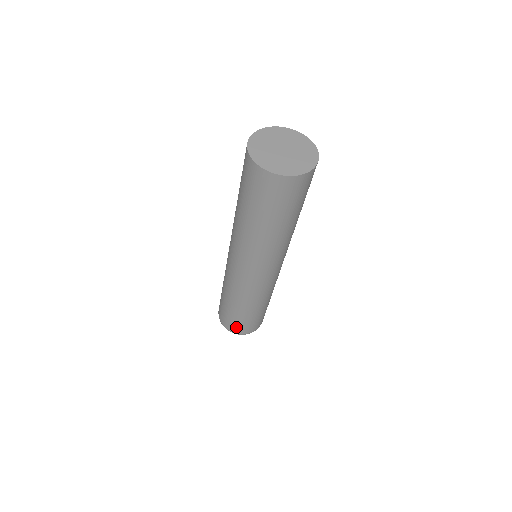
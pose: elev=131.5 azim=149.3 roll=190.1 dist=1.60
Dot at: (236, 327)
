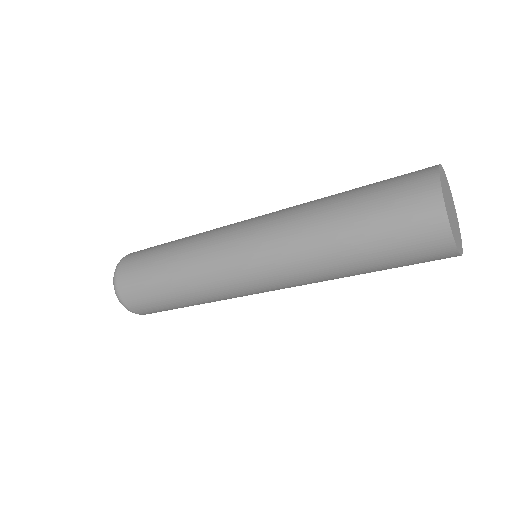
Dot at: occluded
